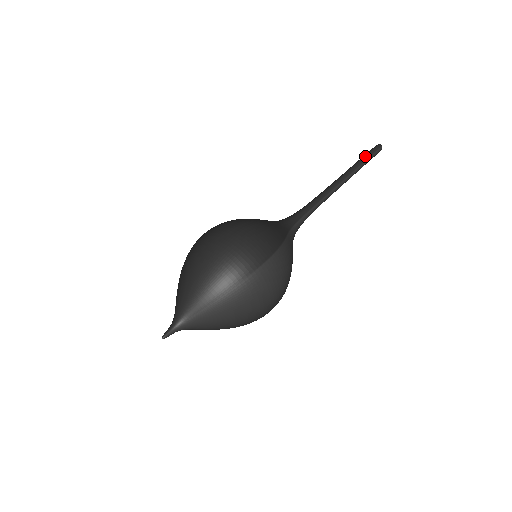
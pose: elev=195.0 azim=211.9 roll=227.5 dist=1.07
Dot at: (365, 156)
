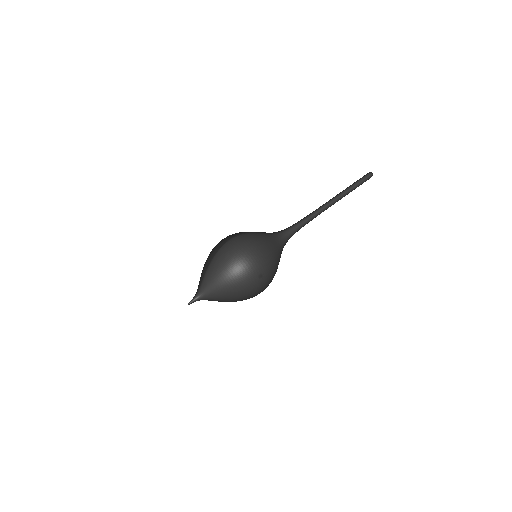
Dot at: (353, 183)
